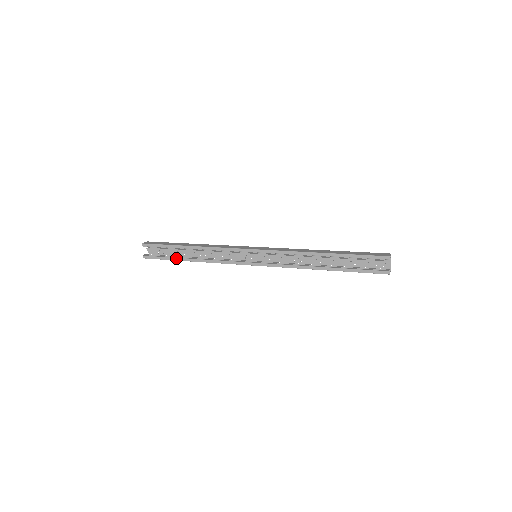
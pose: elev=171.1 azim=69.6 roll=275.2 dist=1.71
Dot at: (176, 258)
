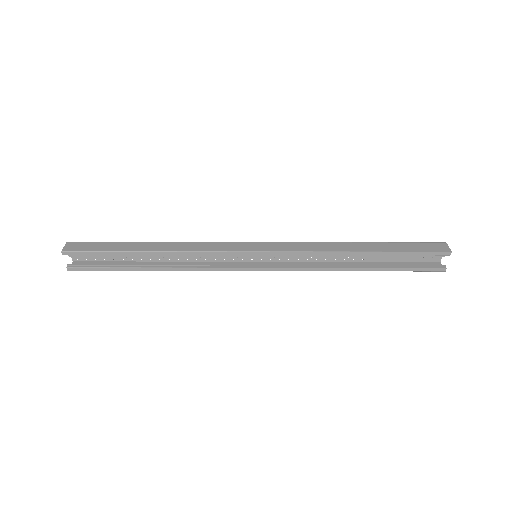
Dot at: (127, 268)
